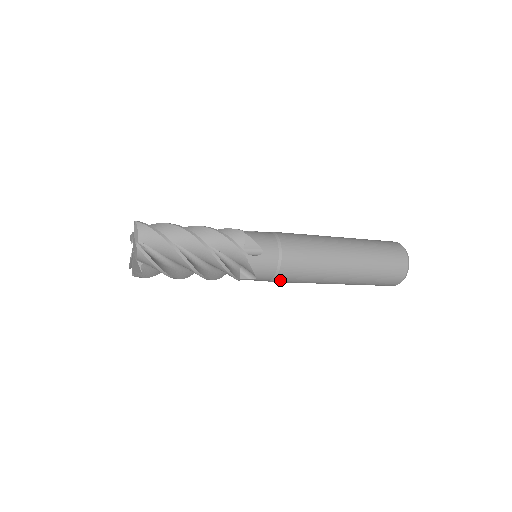
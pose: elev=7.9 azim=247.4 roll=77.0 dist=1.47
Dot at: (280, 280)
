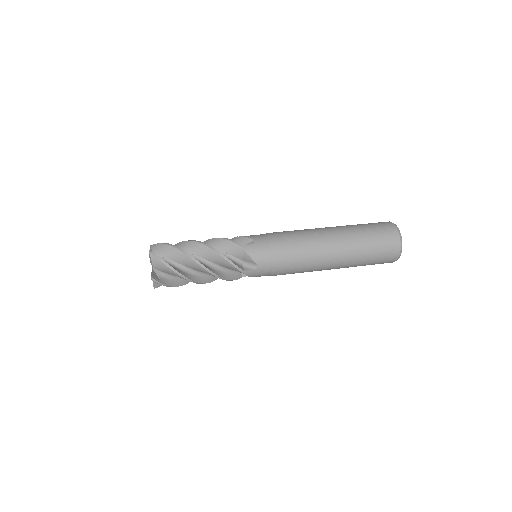
Dot at: occluded
